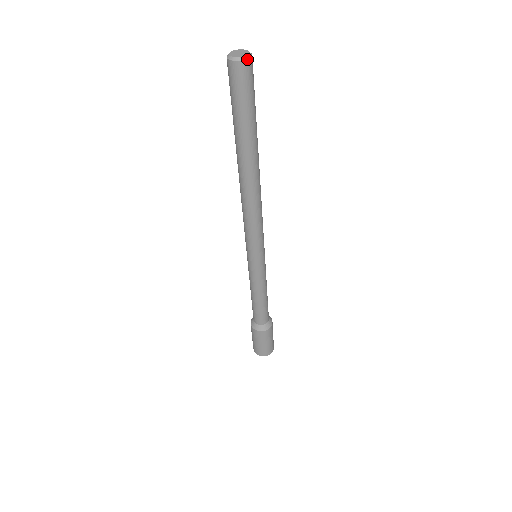
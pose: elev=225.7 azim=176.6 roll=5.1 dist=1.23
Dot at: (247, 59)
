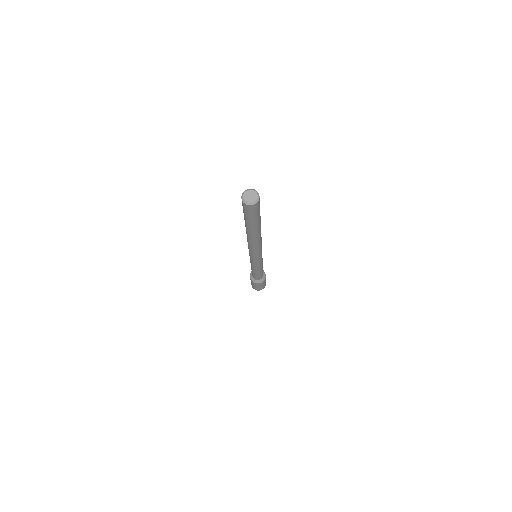
Dot at: (249, 205)
